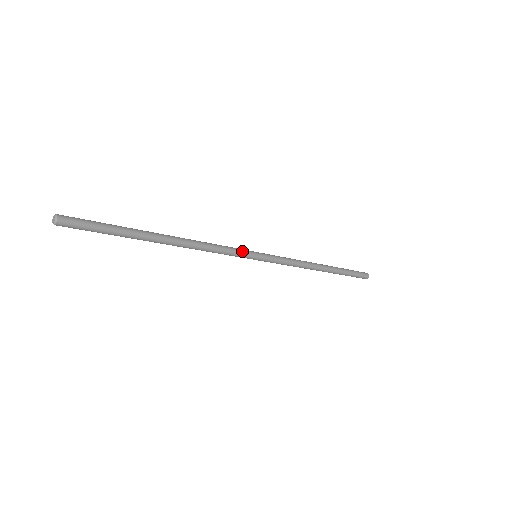
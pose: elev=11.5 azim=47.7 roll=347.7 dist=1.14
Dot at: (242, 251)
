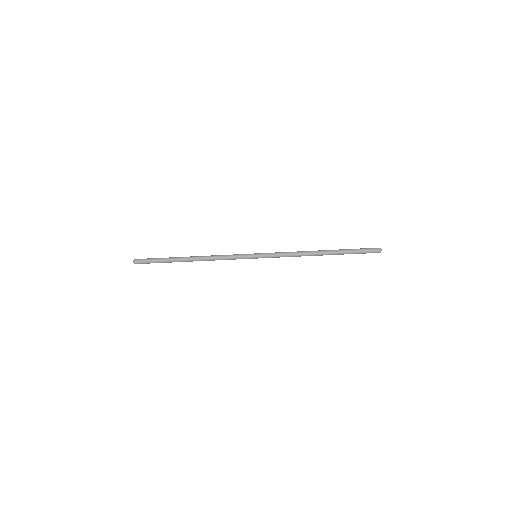
Dot at: (242, 255)
